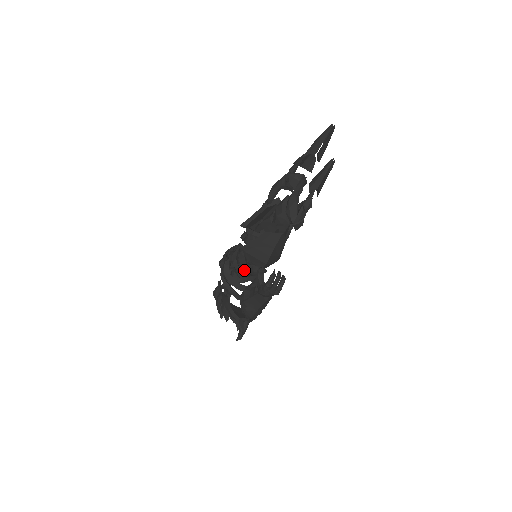
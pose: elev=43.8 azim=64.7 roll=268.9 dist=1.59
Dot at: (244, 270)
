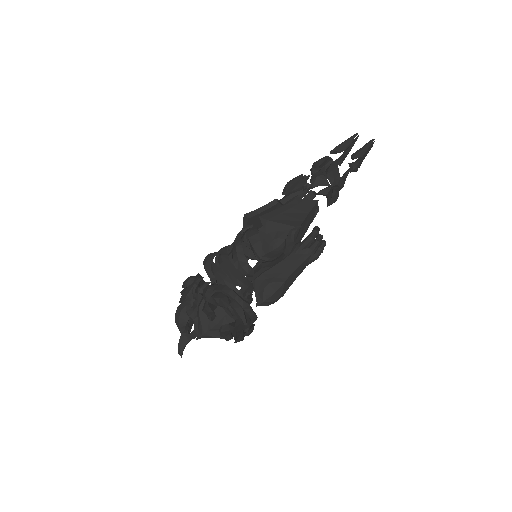
Dot at: occluded
